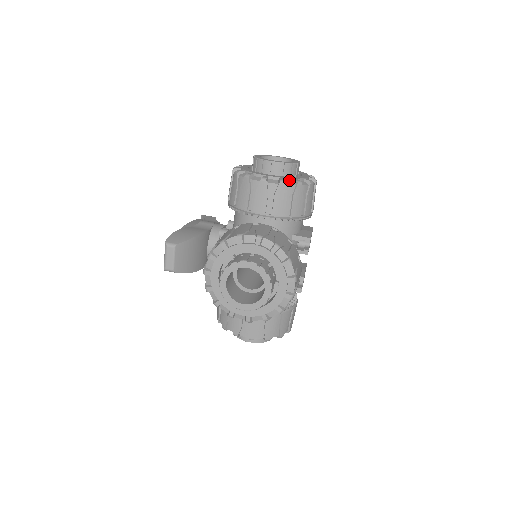
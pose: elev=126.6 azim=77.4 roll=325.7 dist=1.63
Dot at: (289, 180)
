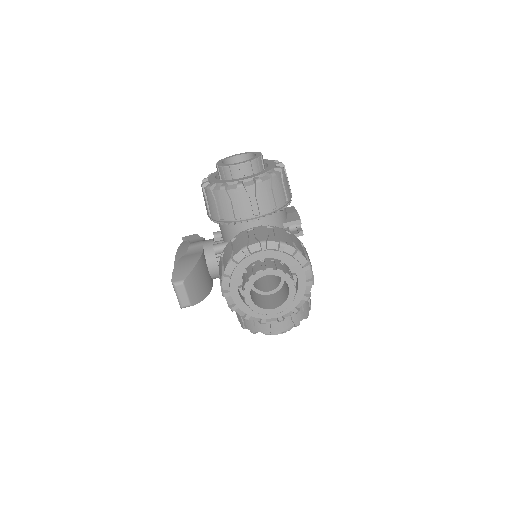
Dot at: (262, 176)
